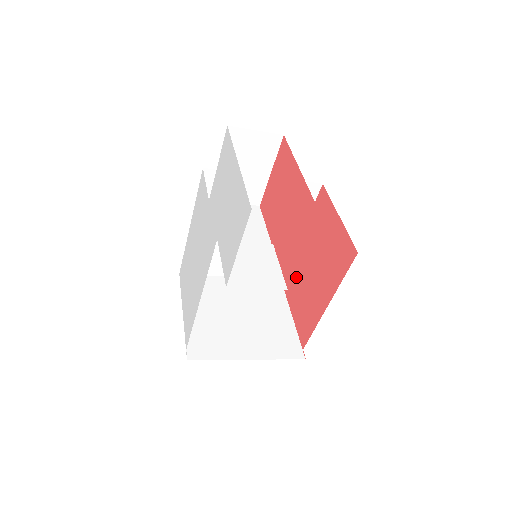
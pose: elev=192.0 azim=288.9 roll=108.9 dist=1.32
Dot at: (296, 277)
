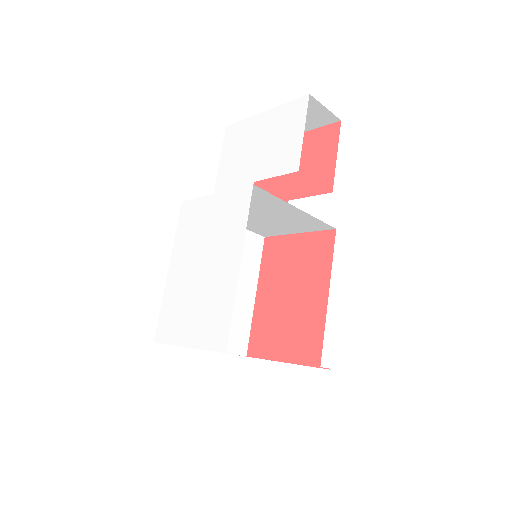
Dot at: (270, 327)
